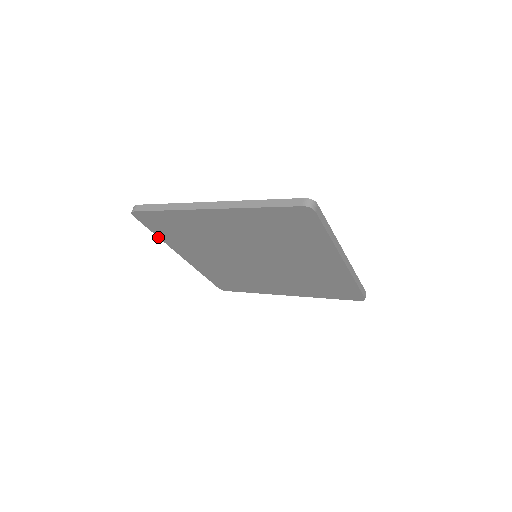
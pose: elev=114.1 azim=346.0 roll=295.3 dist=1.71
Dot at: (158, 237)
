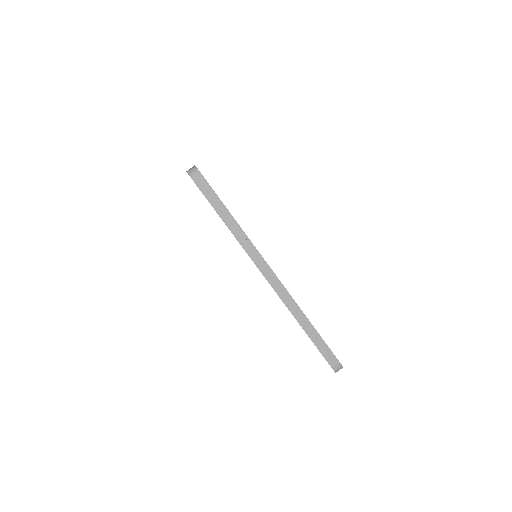
Dot at: occluded
